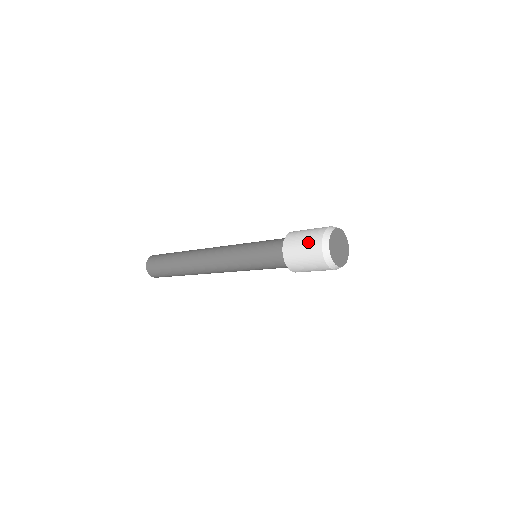
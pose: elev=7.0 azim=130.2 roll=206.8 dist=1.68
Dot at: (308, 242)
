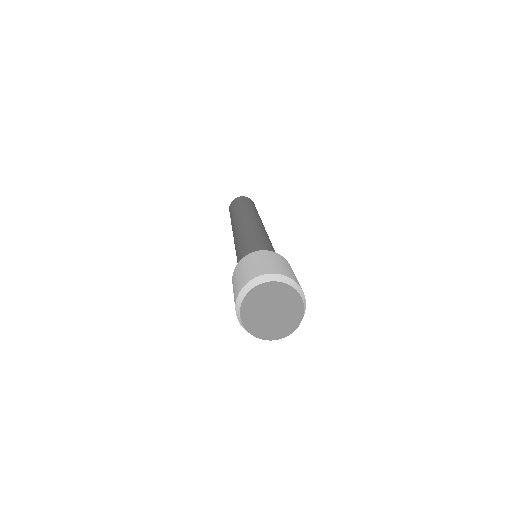
Dot at: occluded
